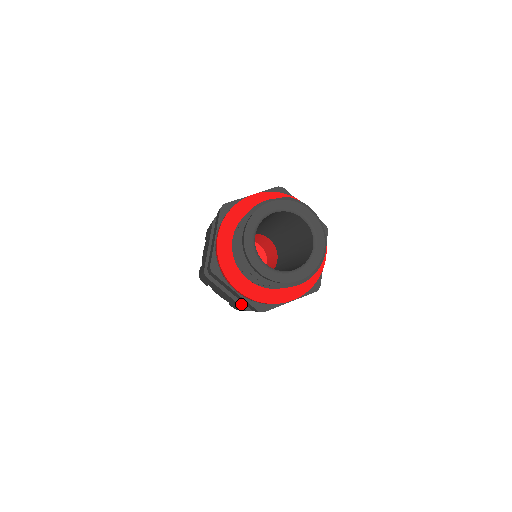
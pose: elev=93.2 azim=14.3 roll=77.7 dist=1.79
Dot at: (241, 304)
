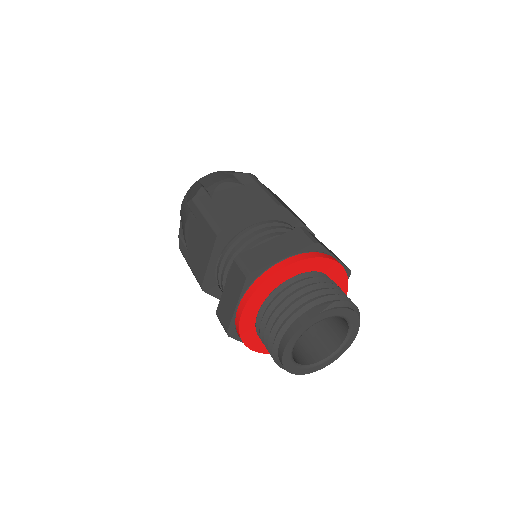
Dot at: occluded
